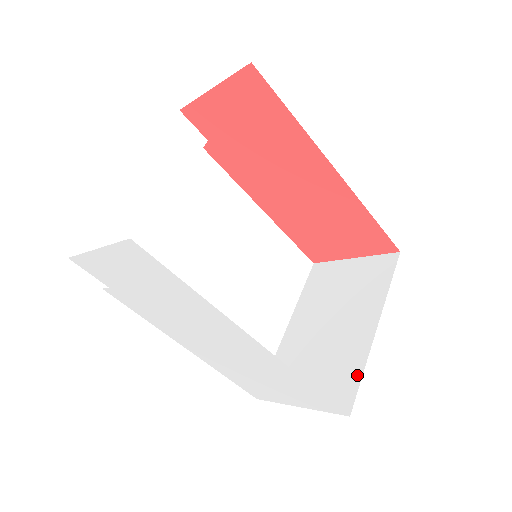
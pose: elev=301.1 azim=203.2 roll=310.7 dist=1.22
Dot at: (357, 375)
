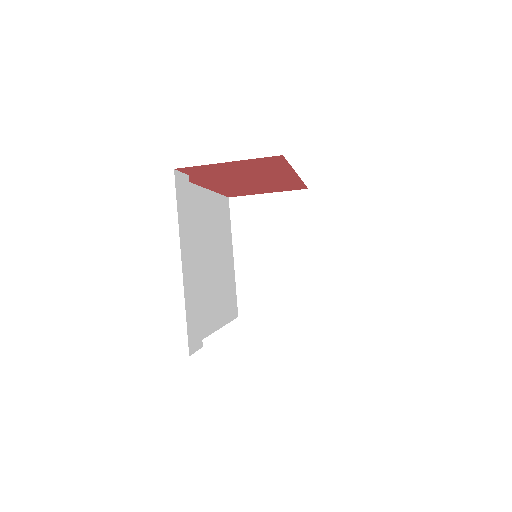
Dot at: (312, 287)
